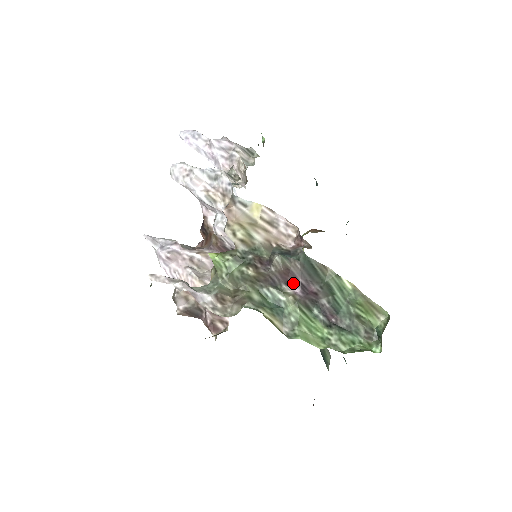
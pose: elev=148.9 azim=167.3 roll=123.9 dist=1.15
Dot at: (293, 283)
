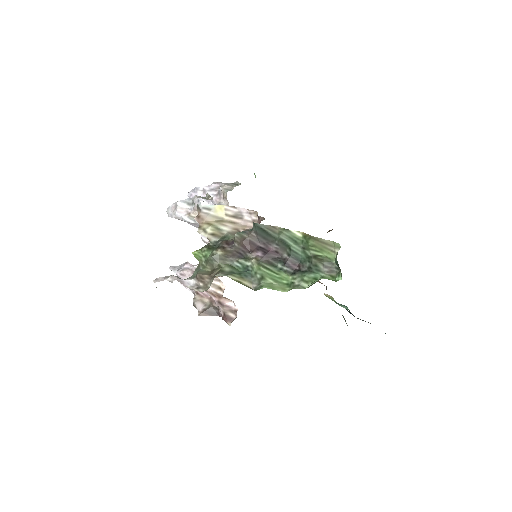
Dot at: (255, 250)
